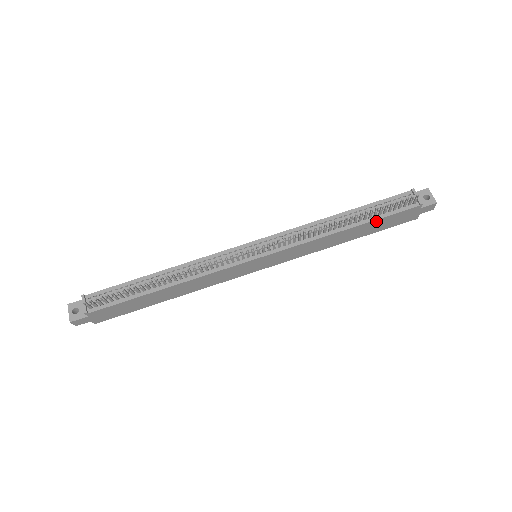
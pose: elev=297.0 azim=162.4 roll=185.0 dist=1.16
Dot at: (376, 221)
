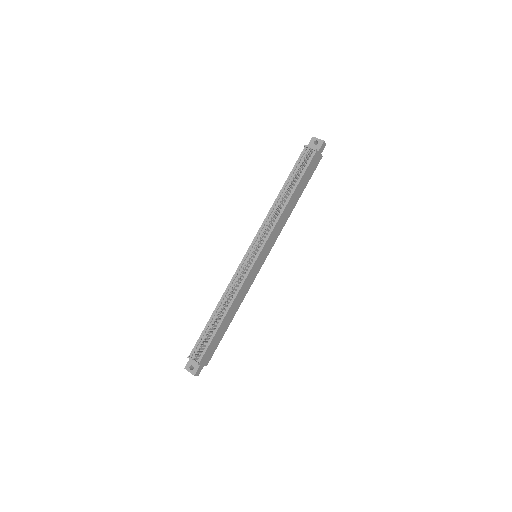
Dot at: (301, 181)
